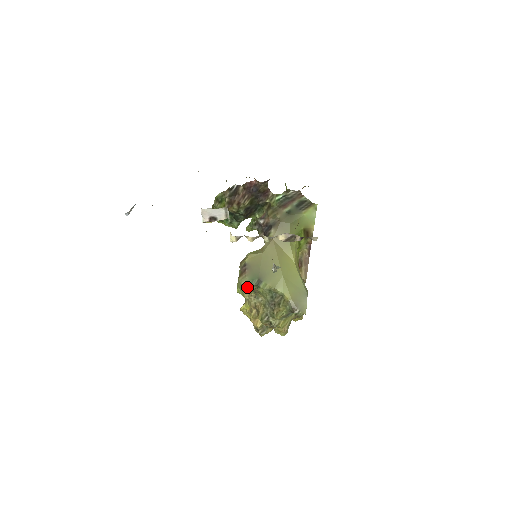
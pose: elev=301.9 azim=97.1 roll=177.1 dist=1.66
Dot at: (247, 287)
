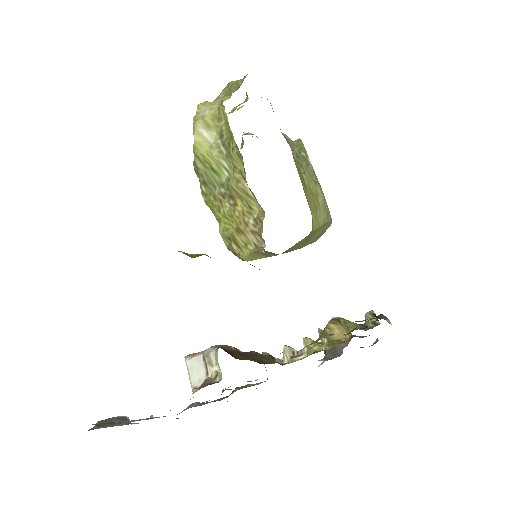
Dot at: occluded
